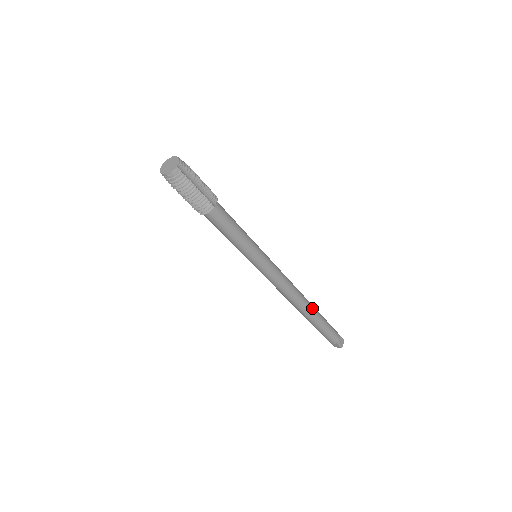
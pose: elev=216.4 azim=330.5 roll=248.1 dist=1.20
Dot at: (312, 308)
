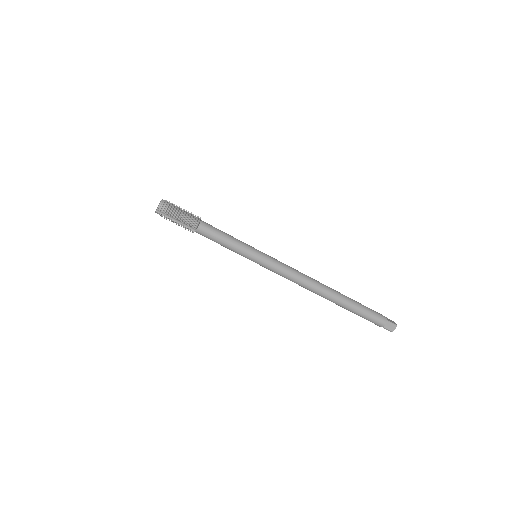
Dot at: (334, 290)
